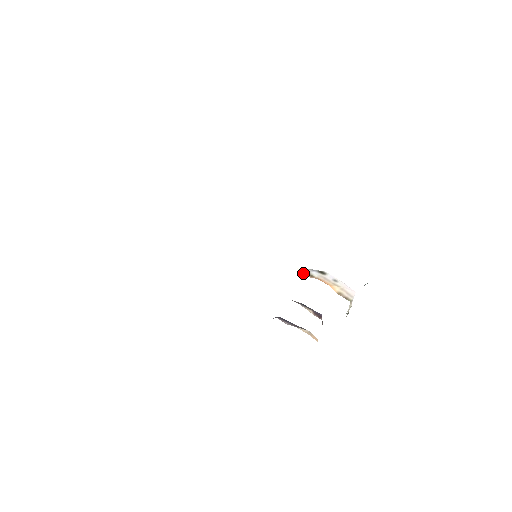
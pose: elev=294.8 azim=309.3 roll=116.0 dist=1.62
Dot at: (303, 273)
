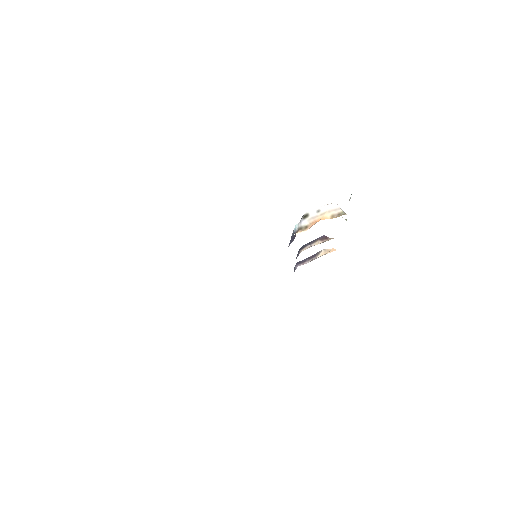
Dot at: occluded
